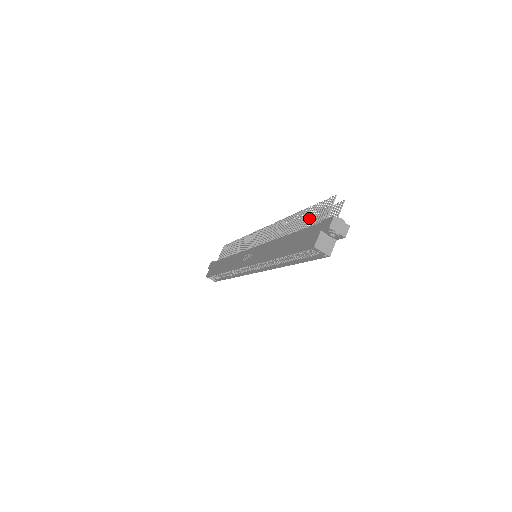
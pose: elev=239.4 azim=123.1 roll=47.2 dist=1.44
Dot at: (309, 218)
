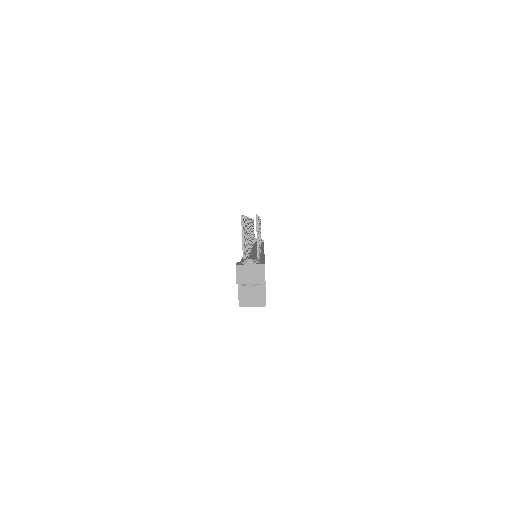
Dot at: occluded
